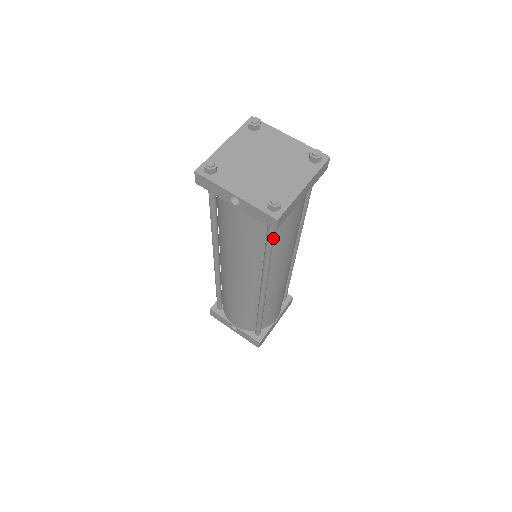
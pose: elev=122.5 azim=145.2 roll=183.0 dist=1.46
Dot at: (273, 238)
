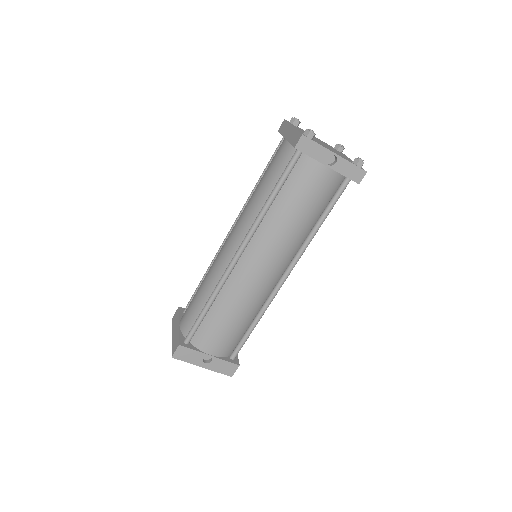
Dot at: (336, 201)
